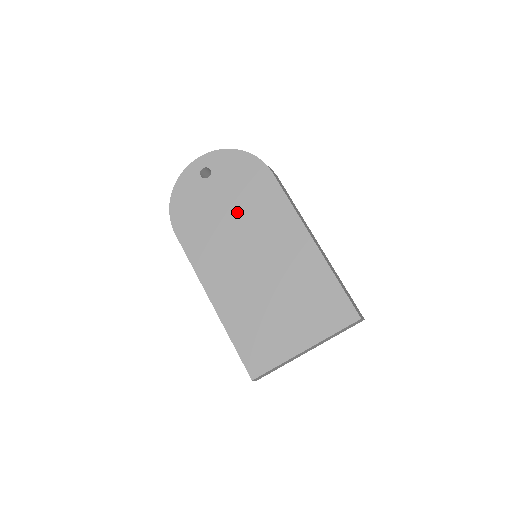
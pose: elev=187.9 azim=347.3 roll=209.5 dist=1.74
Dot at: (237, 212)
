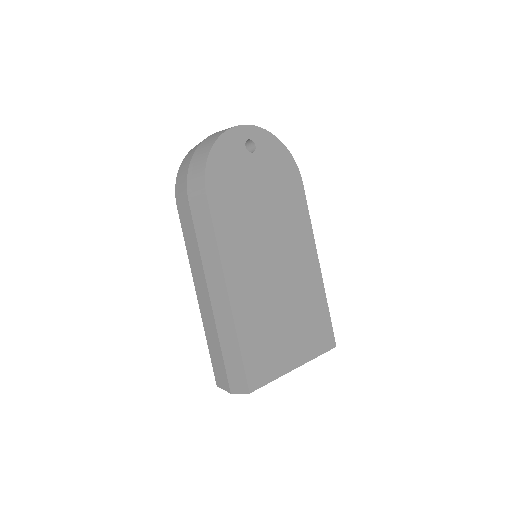
Dot at: (270, 205)
